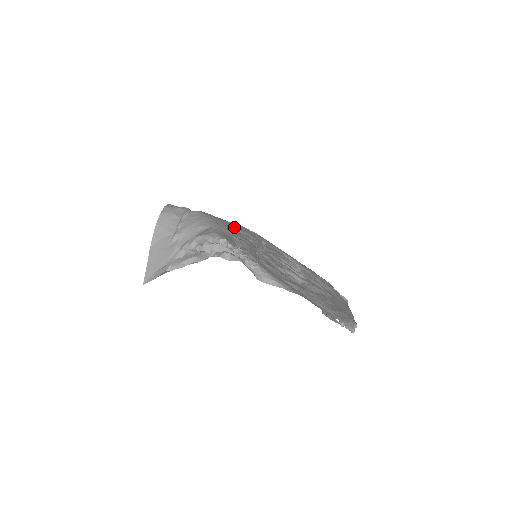
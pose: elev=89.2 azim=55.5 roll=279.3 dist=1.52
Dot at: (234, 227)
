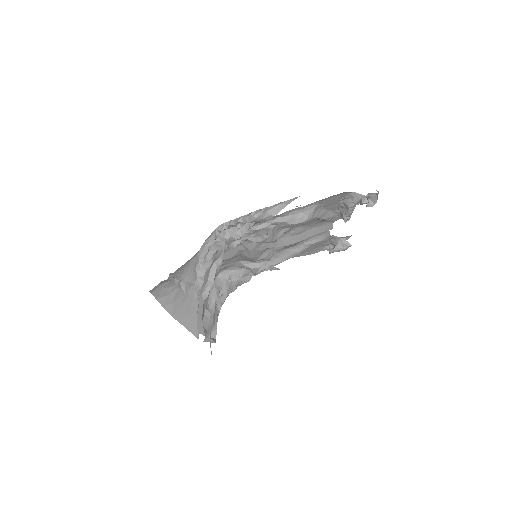
Dot at: occluded
